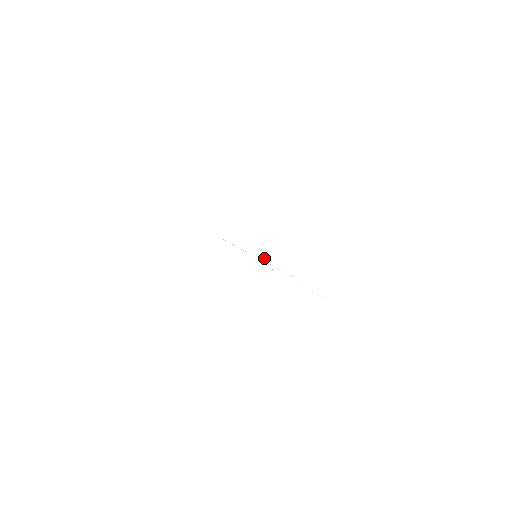
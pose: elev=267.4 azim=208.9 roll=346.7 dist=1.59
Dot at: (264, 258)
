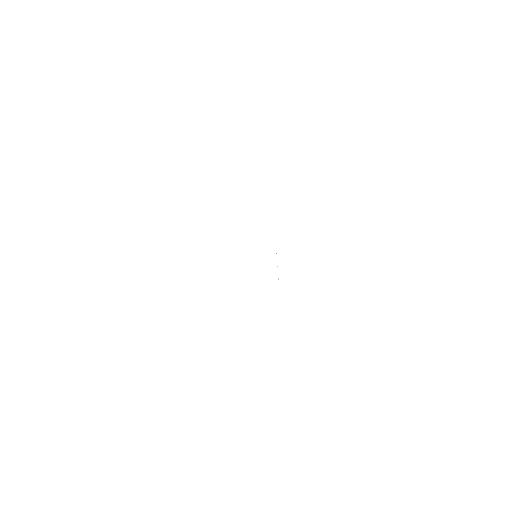
Dot at: occluded
